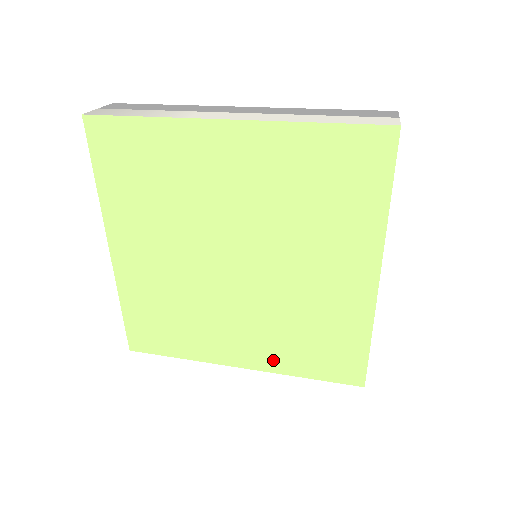
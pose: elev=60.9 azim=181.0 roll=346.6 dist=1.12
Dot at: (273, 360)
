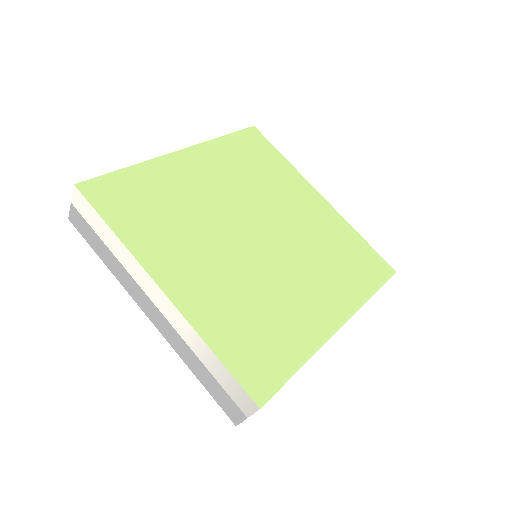
Dot at: (347, 298)
